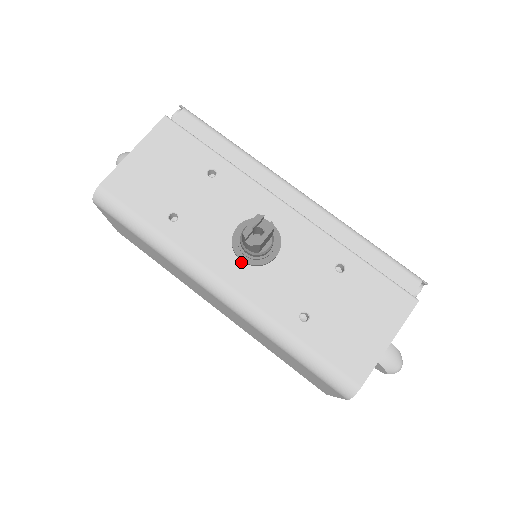
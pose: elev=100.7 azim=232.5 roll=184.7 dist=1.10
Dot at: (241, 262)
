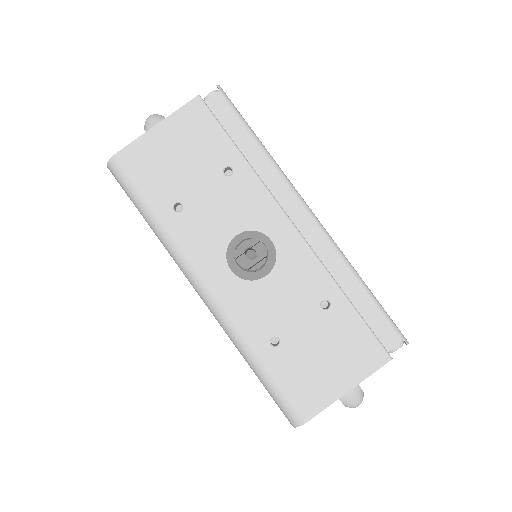
Dot at: (230, 271)
